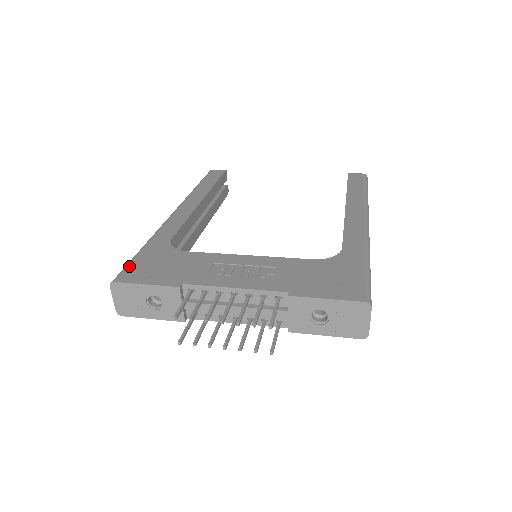
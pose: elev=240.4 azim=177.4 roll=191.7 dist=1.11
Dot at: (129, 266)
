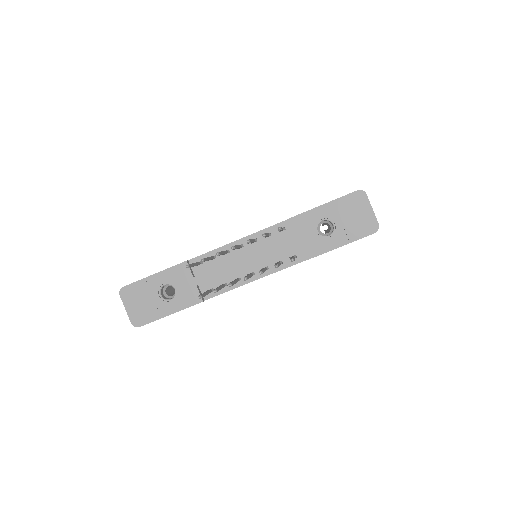
Dot at: occluded
